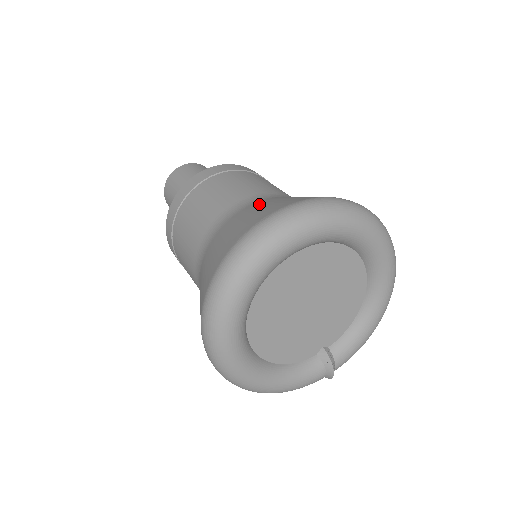
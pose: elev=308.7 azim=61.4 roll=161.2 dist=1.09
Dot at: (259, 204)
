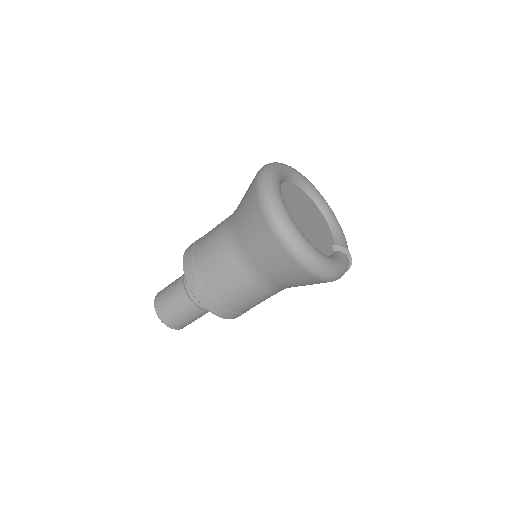
Dot at: occluded
